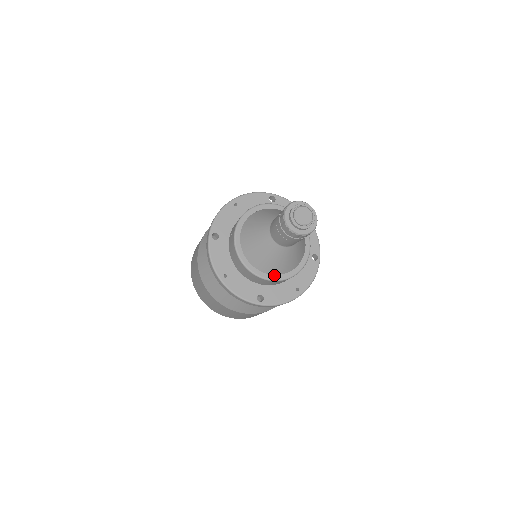
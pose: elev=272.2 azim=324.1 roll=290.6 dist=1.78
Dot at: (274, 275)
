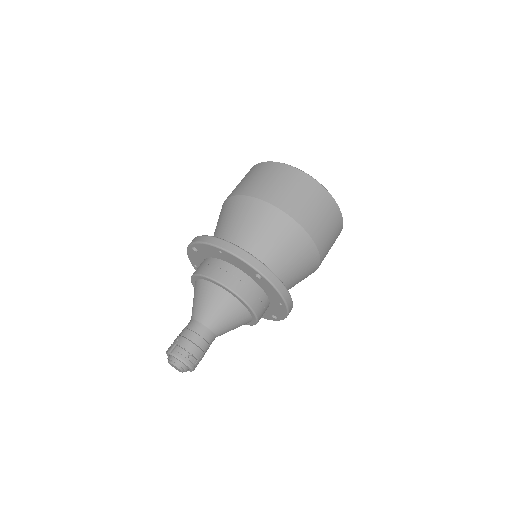
Dot at: occluded
